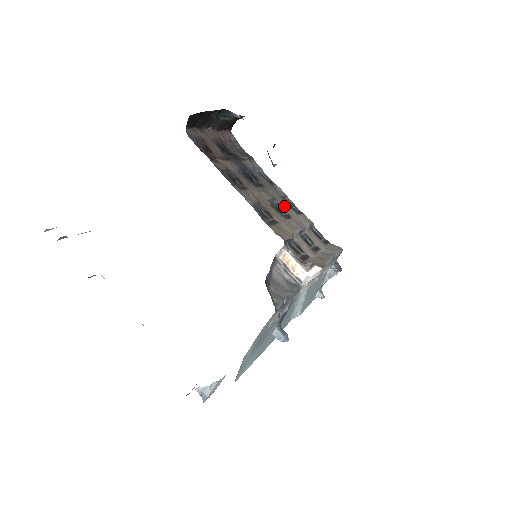
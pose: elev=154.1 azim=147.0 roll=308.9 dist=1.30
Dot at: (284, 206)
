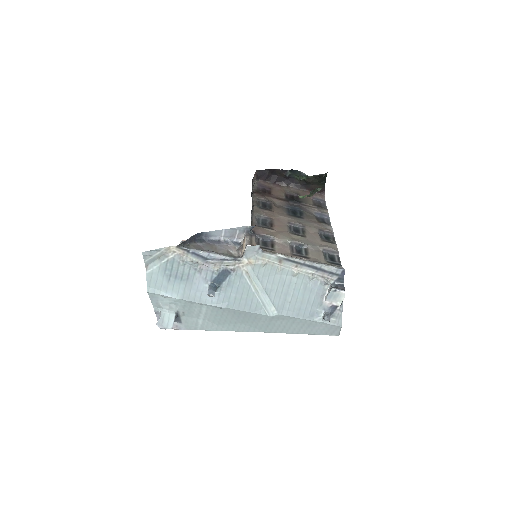
Dot at: (312, 233)
